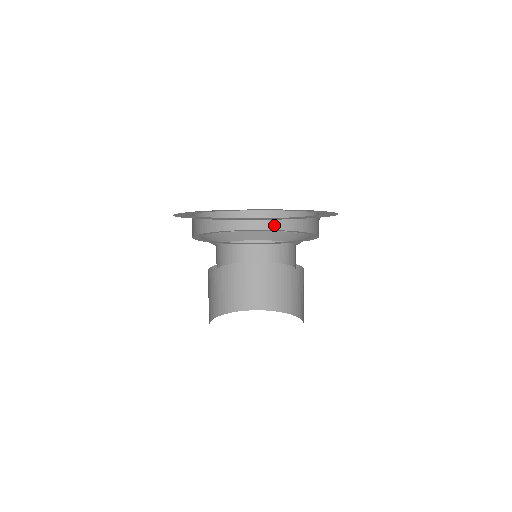
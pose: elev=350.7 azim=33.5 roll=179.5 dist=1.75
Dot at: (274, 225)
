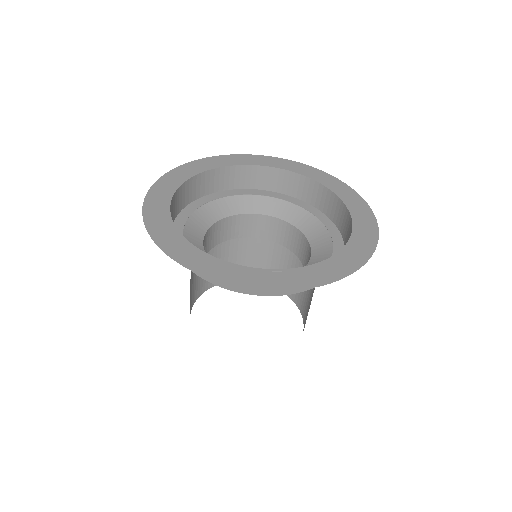
Dot at: (231, 184)
